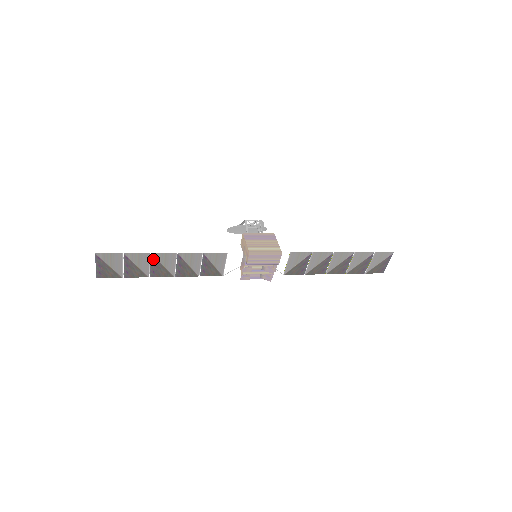
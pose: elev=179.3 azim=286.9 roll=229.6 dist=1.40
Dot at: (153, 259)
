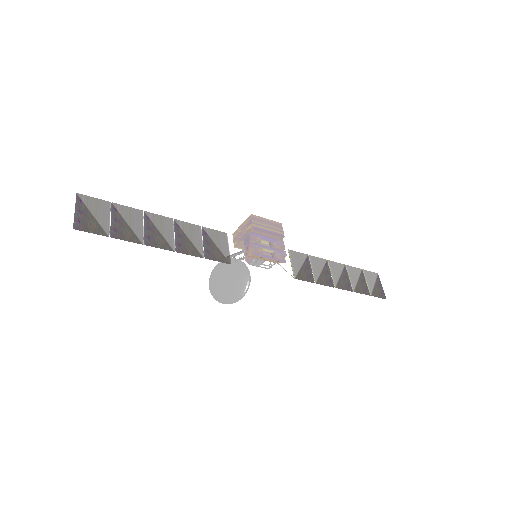
Dot at: (147, 220)
